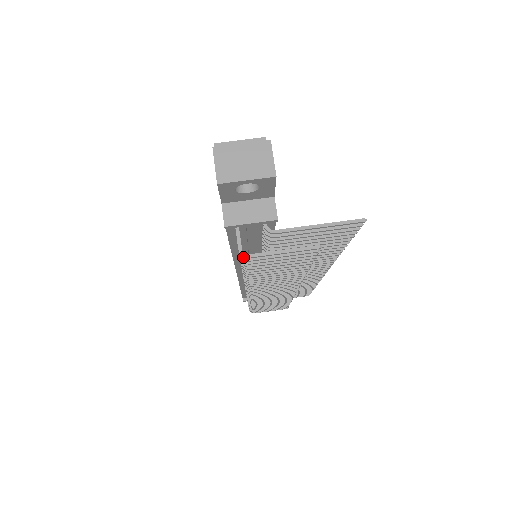
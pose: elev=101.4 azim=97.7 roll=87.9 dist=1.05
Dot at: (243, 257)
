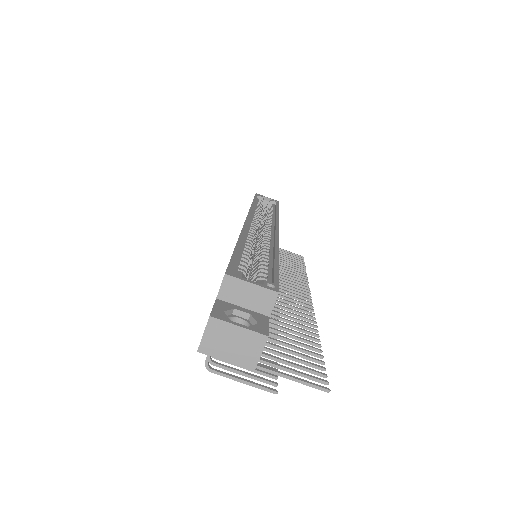
Dot at: (209, 360)
